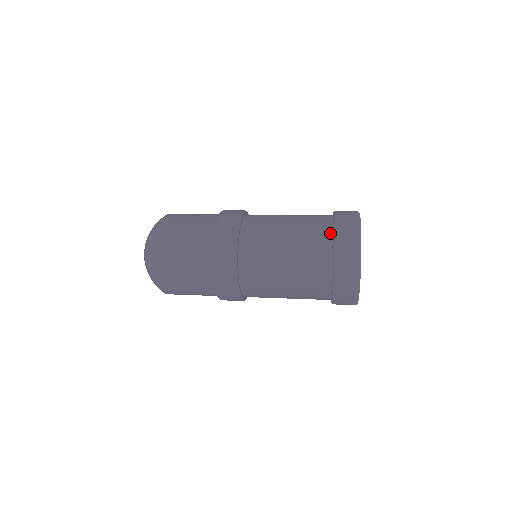
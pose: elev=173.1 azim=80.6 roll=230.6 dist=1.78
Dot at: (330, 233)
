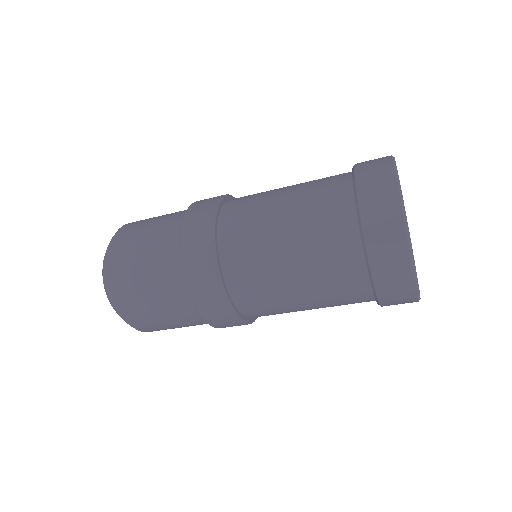
Dot at: occluded
